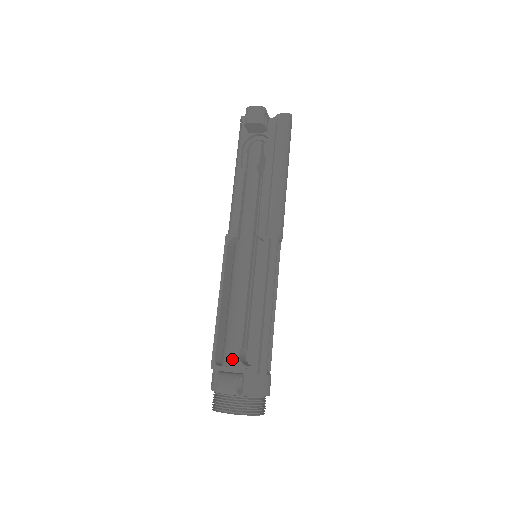
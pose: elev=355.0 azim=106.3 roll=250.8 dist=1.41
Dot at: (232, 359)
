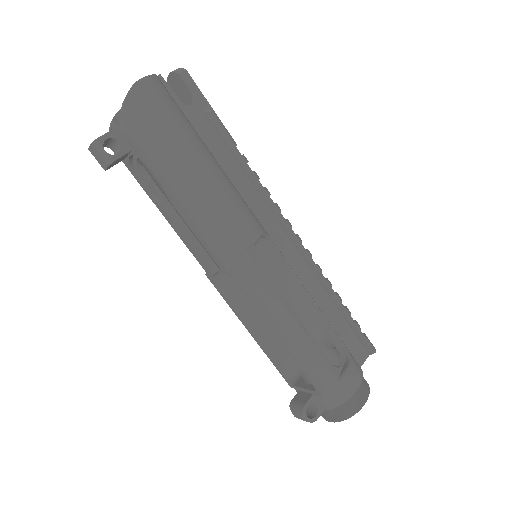
Dot at: occluded
